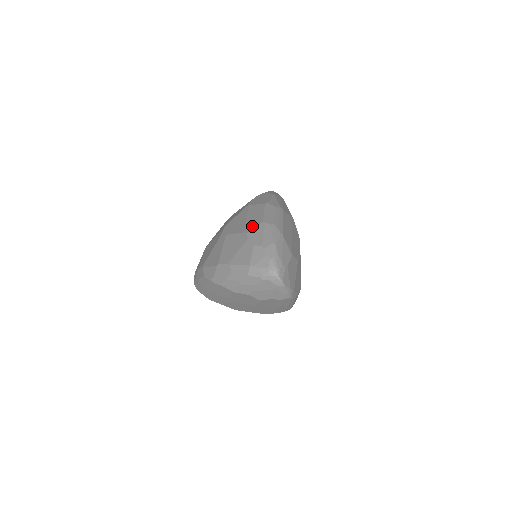
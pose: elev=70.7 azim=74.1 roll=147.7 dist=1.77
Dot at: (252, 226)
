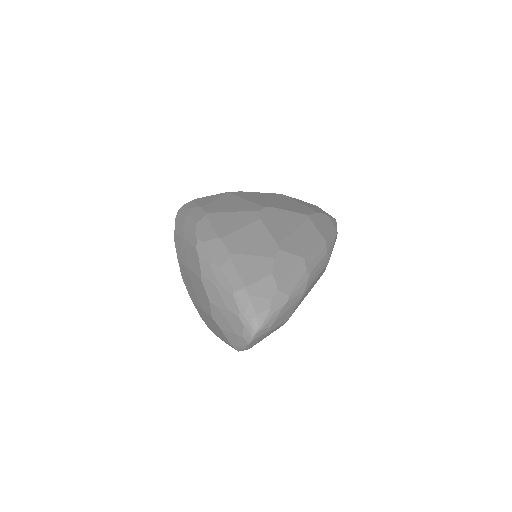
Dot at: (291, 248)
